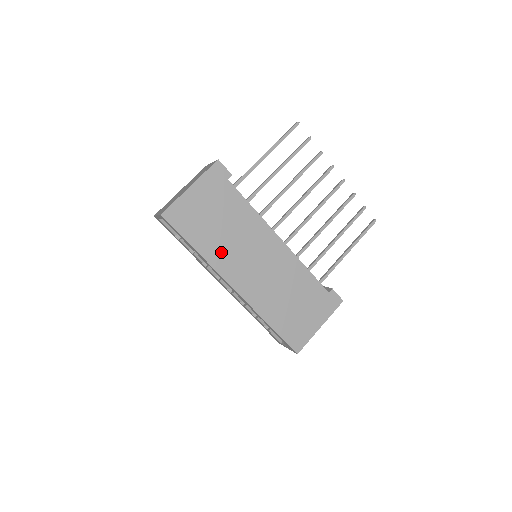
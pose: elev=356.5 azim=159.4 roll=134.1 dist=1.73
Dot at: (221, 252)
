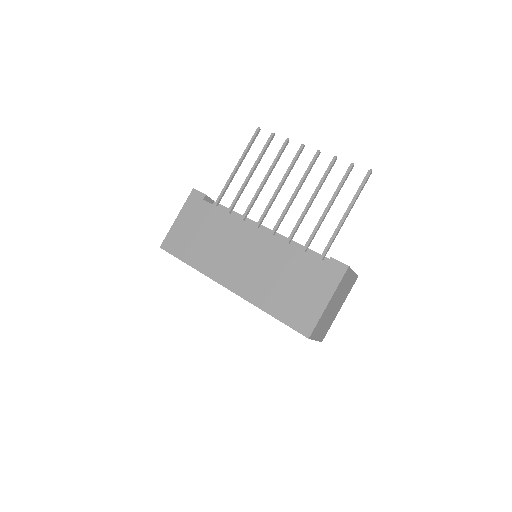
Dot at: (209, 260)
